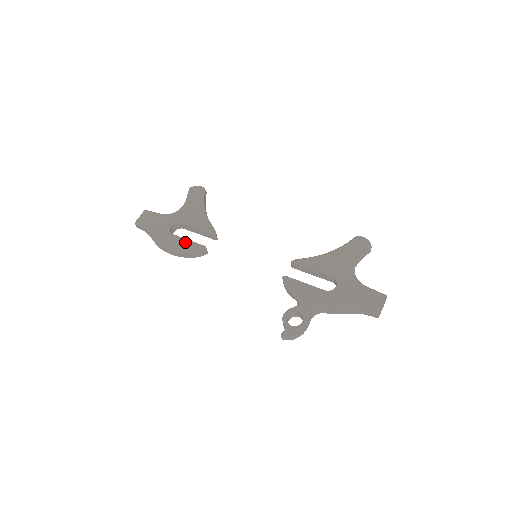
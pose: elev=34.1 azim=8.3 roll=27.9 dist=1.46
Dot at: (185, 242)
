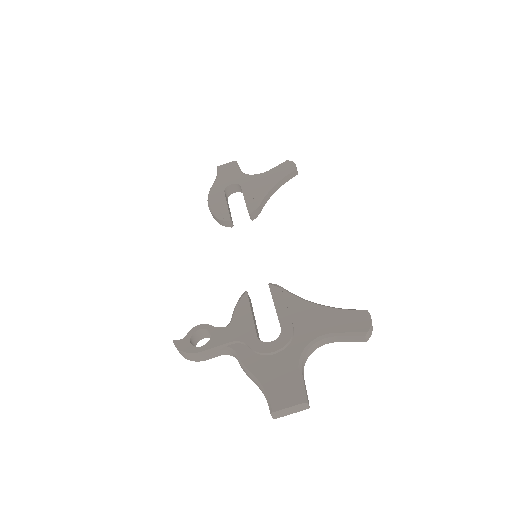
Dot at: (222, 203)
